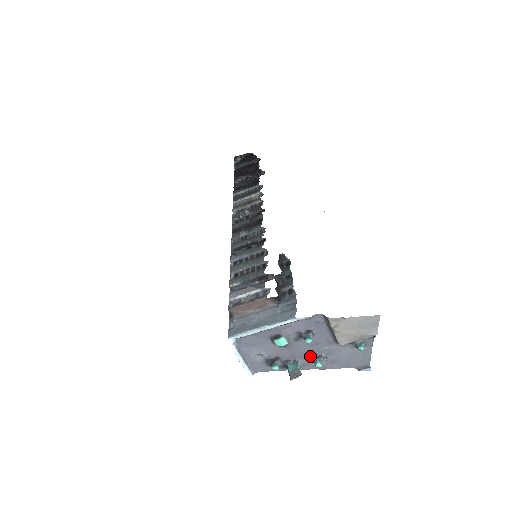
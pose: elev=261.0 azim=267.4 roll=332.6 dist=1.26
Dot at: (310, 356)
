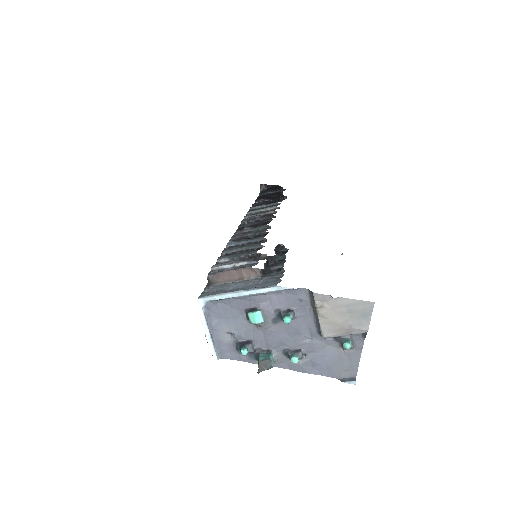
Dot at: (287, 349)
